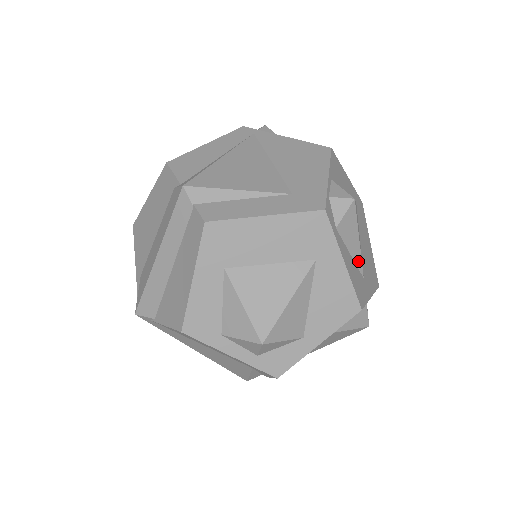
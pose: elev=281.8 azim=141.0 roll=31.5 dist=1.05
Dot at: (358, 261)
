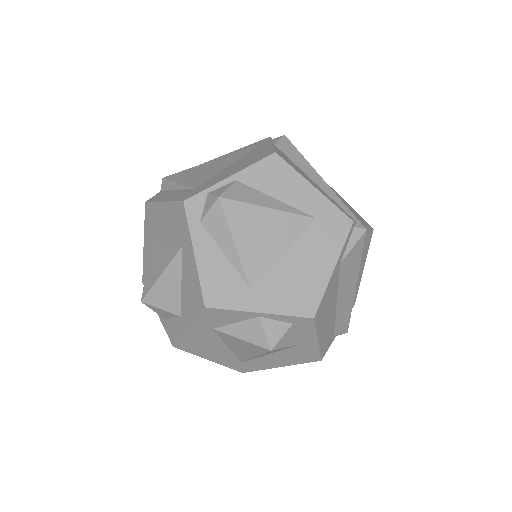
Dot at: (237, 265)
